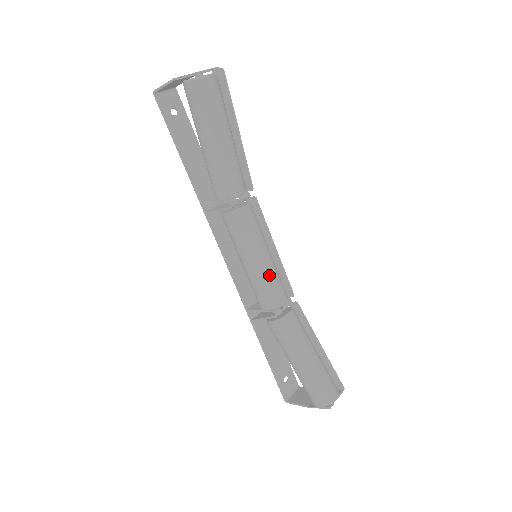
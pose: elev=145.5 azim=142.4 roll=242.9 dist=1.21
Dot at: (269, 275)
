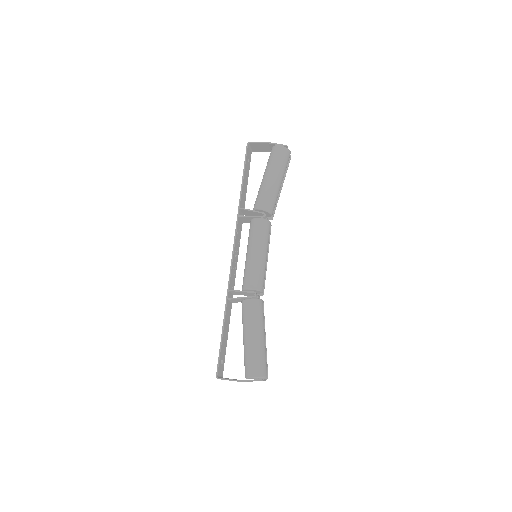
Dot at: (264, 267)
